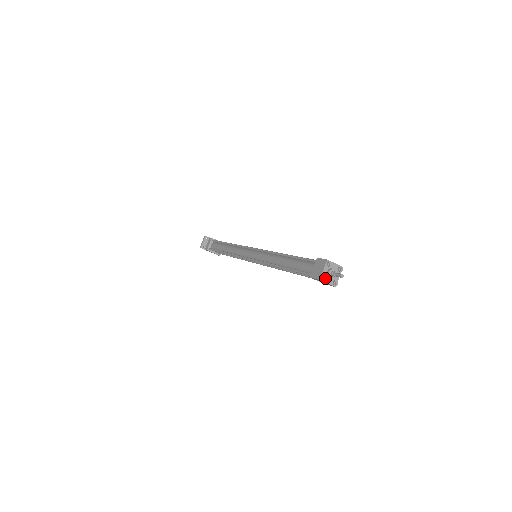
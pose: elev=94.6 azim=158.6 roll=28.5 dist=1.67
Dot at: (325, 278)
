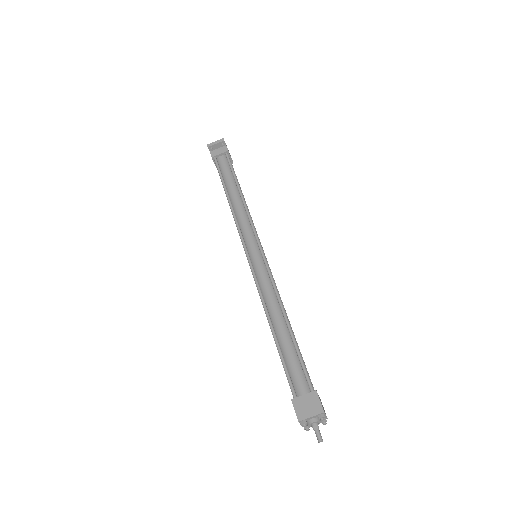
Dot at: (305, 426)
